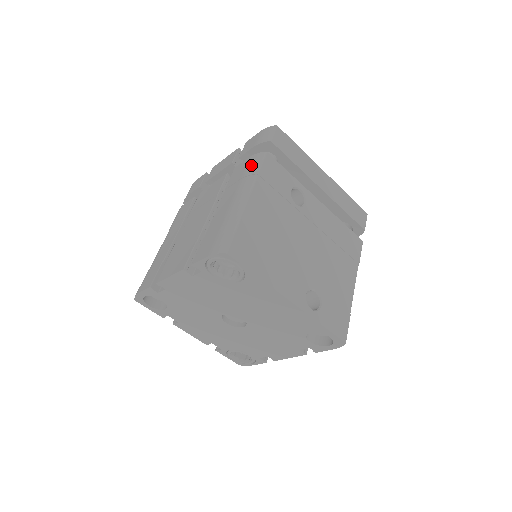
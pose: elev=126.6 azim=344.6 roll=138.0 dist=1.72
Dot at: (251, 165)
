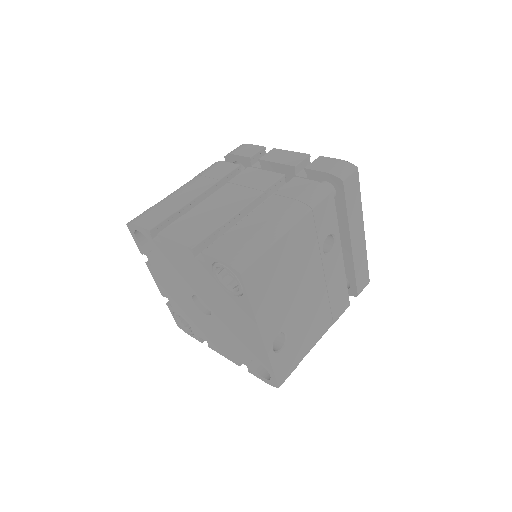
Dot at: (312, 193)
